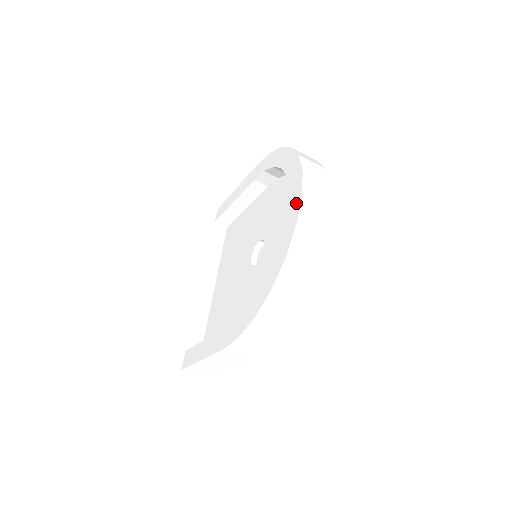
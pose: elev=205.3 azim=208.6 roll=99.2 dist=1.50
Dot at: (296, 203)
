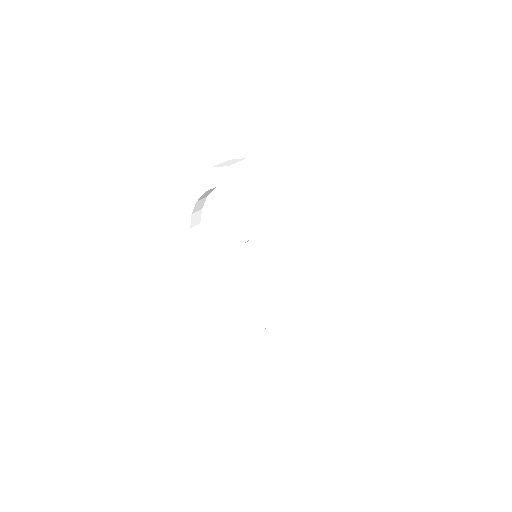
Dot at: (215, 174)
